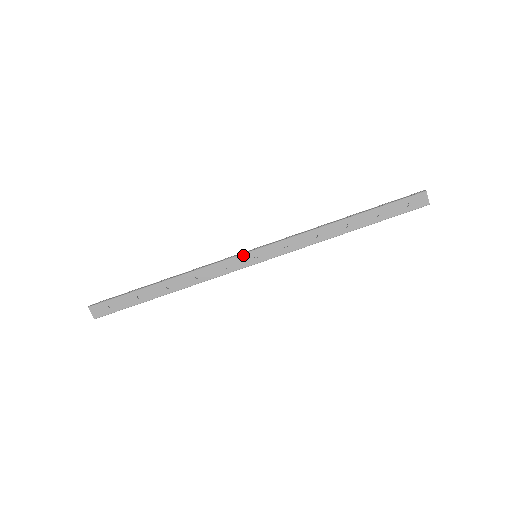
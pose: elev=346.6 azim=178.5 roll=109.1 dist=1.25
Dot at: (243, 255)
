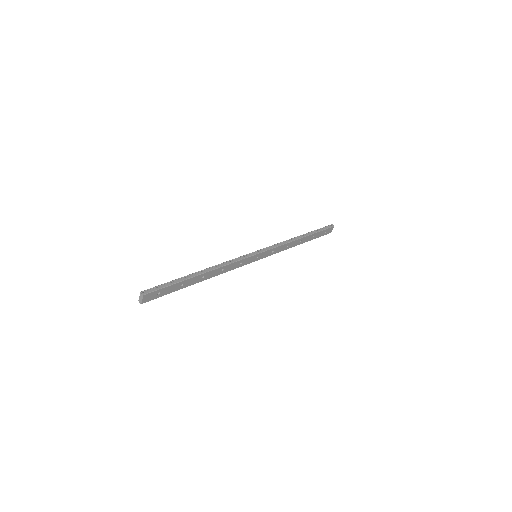
Dot at: (253, 256)
